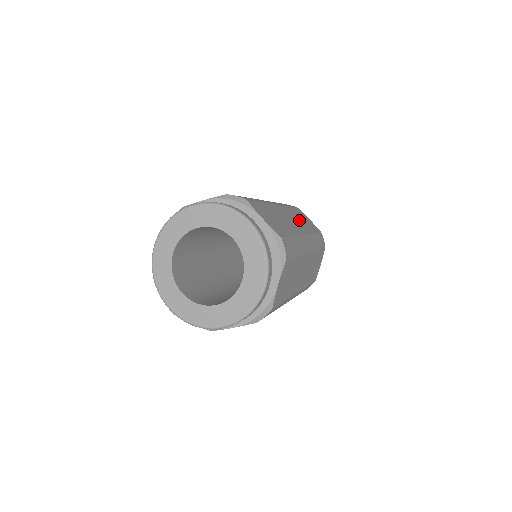
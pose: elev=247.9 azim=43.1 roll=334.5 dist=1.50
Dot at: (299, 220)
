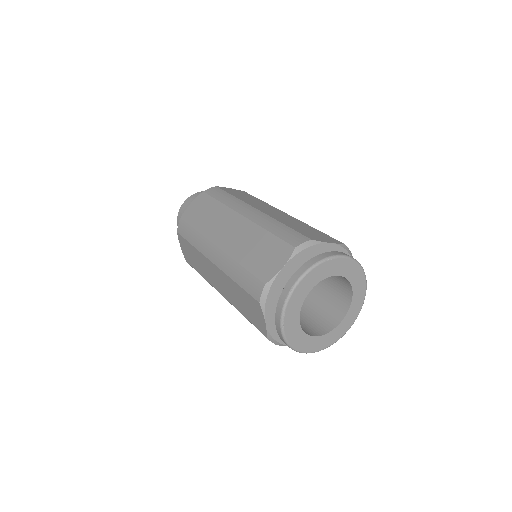
Dot at: (256, 202)
